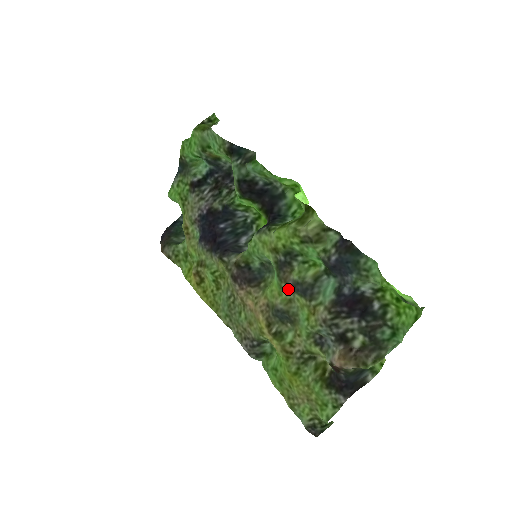
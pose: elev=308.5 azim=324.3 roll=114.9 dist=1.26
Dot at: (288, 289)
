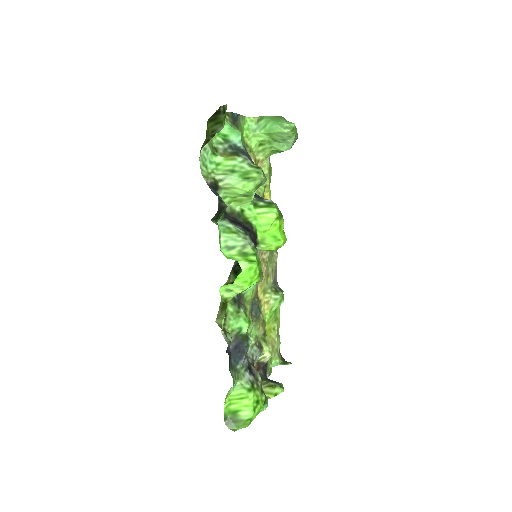
Dot at: (246, 309)
